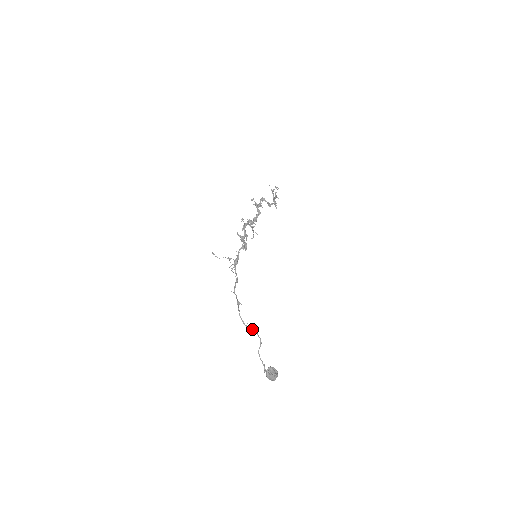
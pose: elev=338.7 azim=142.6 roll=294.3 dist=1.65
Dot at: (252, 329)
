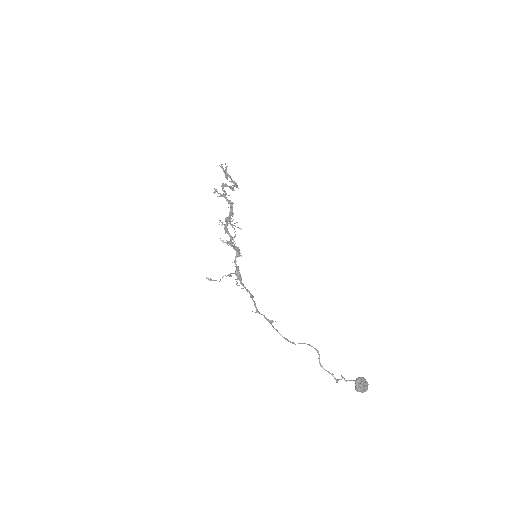
Dot at: (302, 343)
